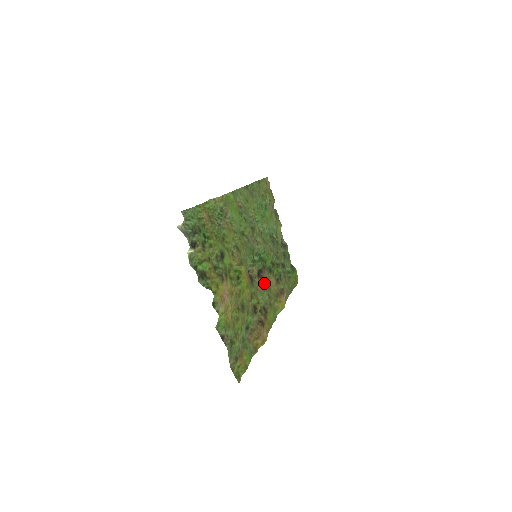
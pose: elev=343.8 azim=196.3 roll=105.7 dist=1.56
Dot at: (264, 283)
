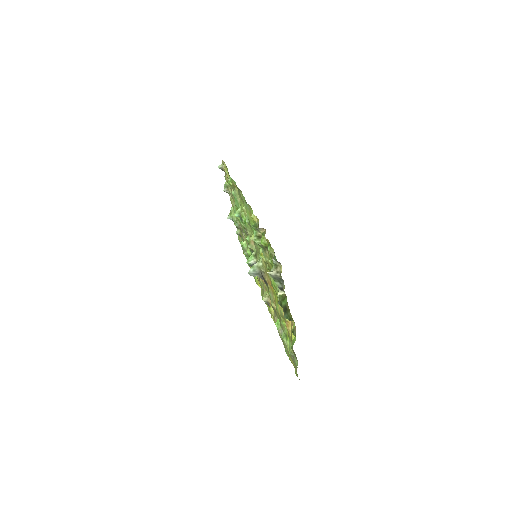
Dot at: occluded
